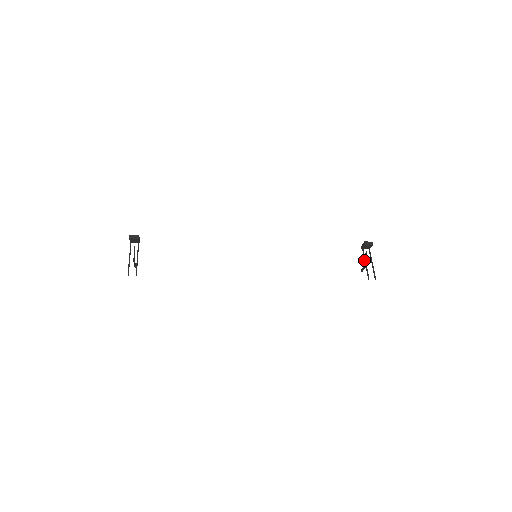
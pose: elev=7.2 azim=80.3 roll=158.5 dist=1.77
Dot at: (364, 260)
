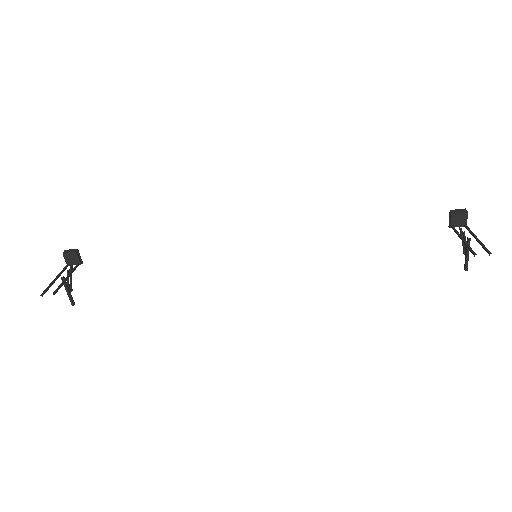
Dot at: occluded
